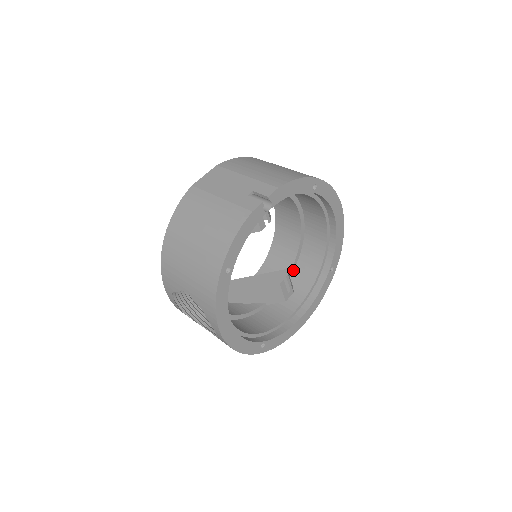
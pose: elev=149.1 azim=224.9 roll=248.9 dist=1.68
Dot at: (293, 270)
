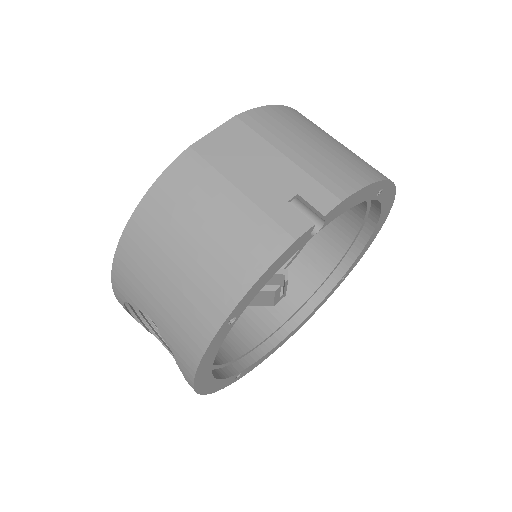
Dot at: (290, 263)
